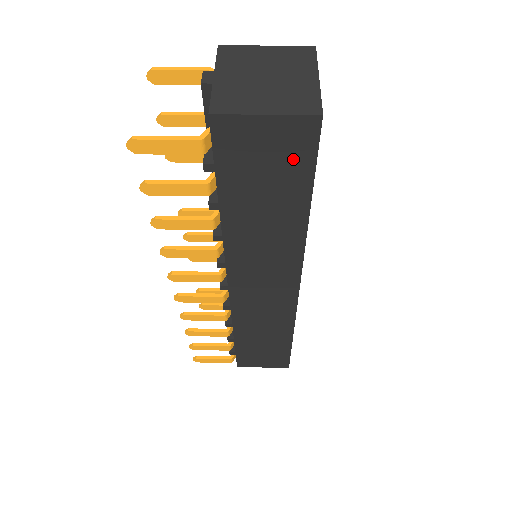
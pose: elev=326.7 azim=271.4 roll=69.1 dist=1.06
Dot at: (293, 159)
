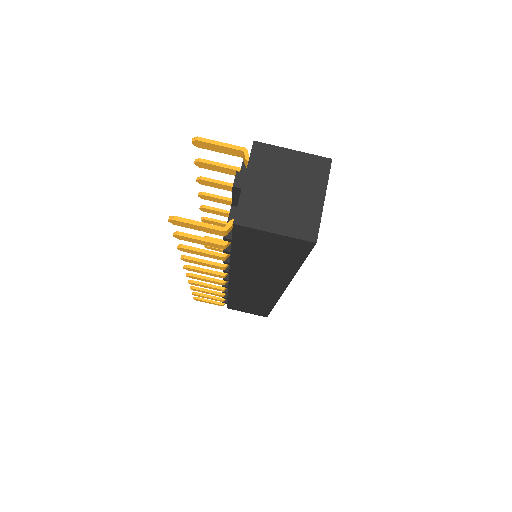
Dot at: (291, 251)
